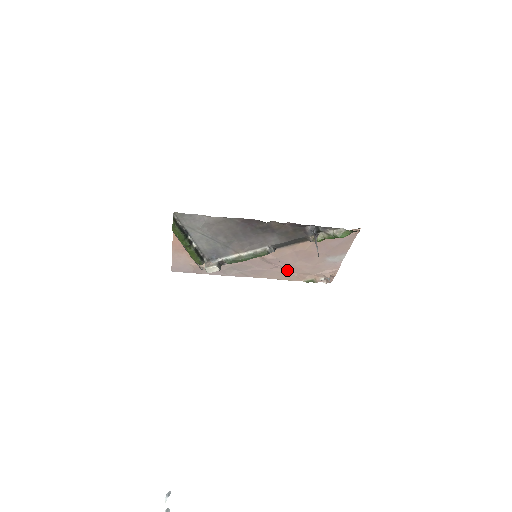
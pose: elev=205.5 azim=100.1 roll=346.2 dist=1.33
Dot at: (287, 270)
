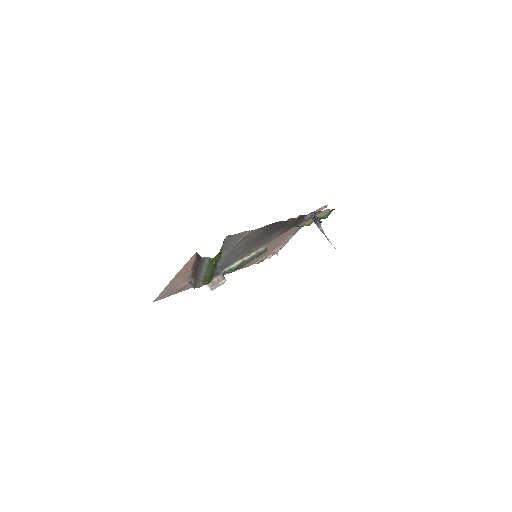
Dot at: occluded
